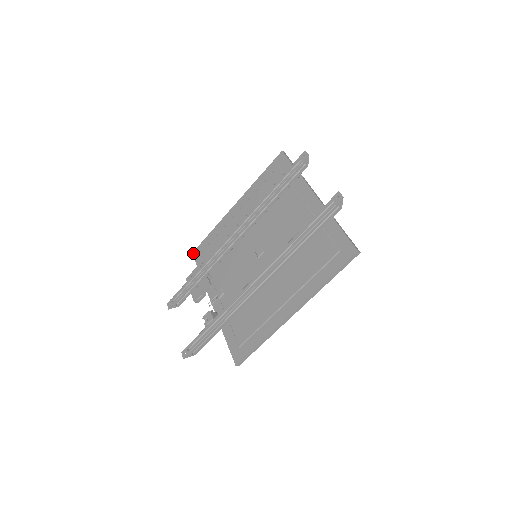
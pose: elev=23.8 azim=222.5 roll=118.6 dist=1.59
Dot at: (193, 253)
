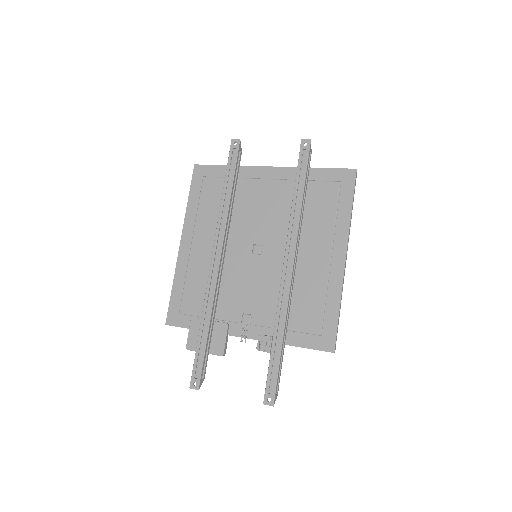
Dot at: (167, 323)
